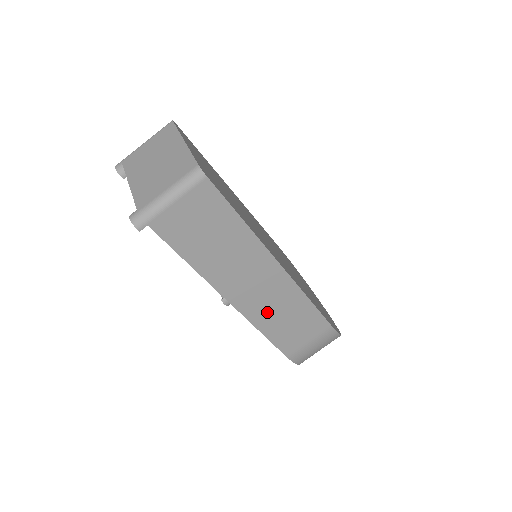
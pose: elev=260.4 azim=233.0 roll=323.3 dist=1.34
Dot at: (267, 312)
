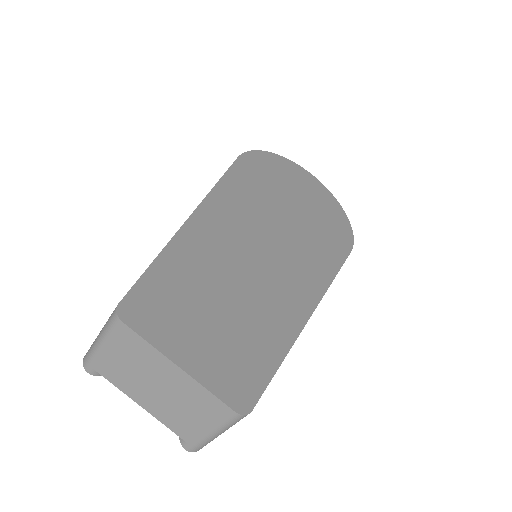
Dot at: occluded
